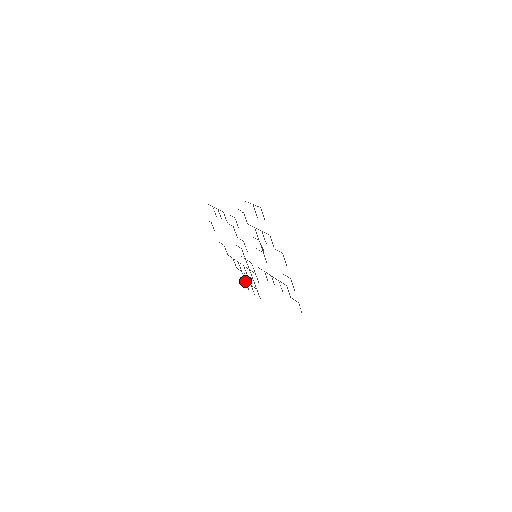
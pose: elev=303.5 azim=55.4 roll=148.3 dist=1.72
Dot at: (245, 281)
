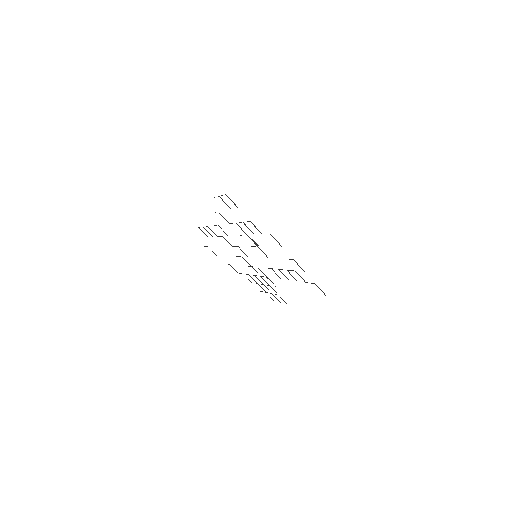
Dot at: occluded
